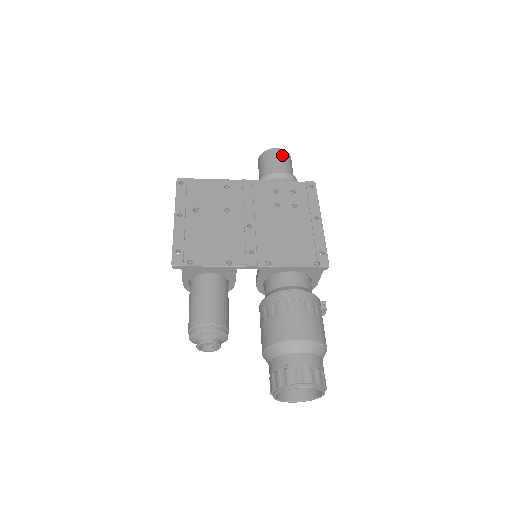
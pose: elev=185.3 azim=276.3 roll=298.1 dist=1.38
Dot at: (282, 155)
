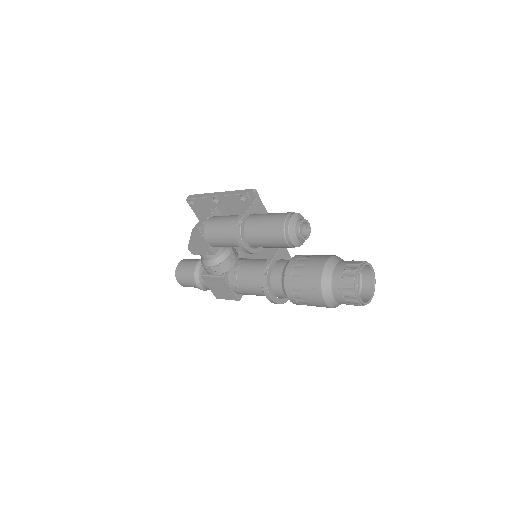
Dot at: occluded
